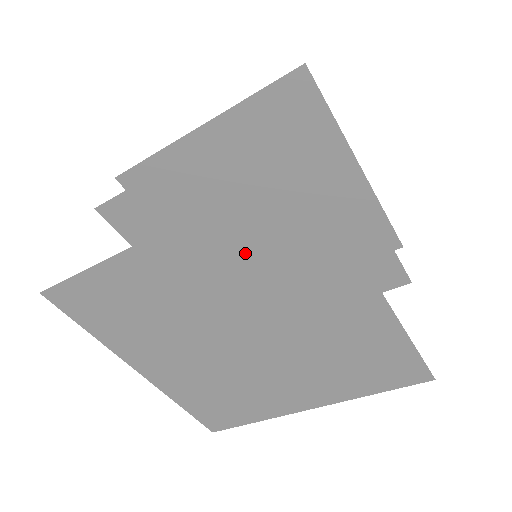
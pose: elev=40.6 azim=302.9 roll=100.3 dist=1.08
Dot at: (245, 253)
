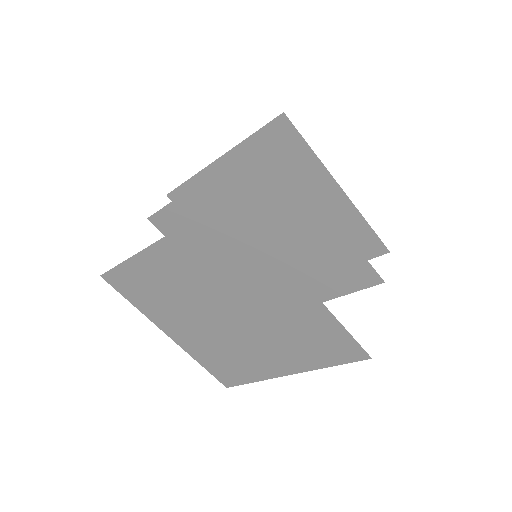
Dot at: (212, 255)
